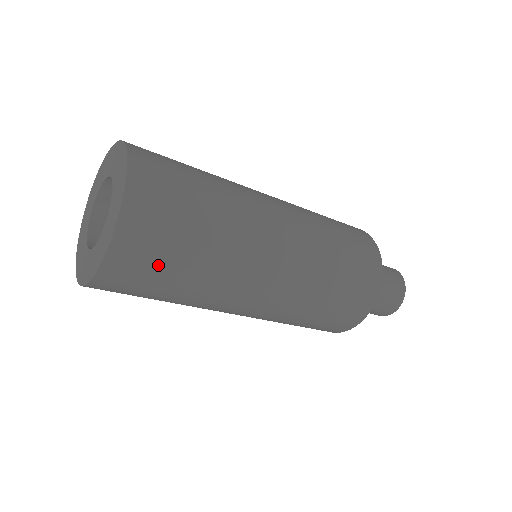
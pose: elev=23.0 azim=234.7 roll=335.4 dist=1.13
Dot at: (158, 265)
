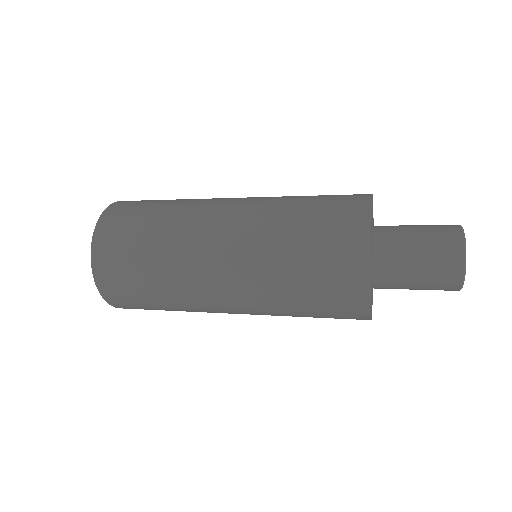
Dot at: (146, 308)
